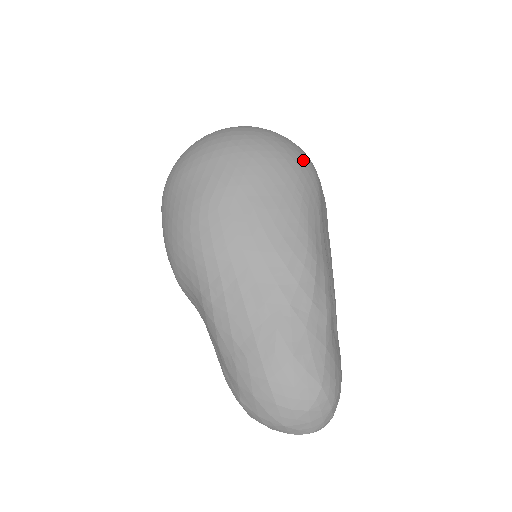
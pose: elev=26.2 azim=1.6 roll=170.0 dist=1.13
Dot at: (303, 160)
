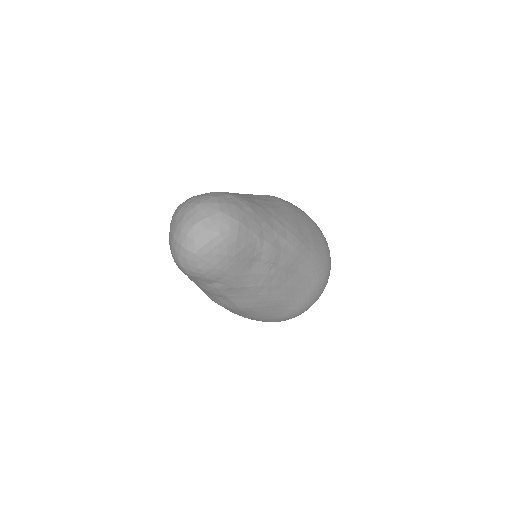
Dot at: (329, 271)
